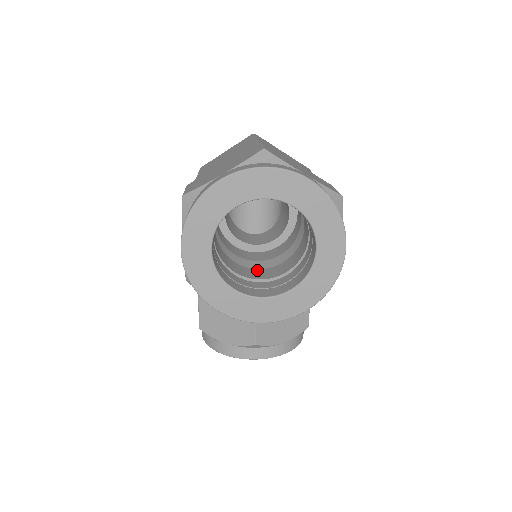
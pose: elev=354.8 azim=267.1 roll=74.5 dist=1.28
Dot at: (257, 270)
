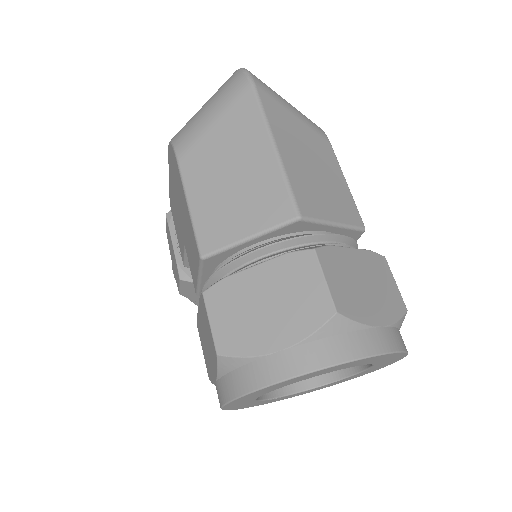
Dot at: occluded
